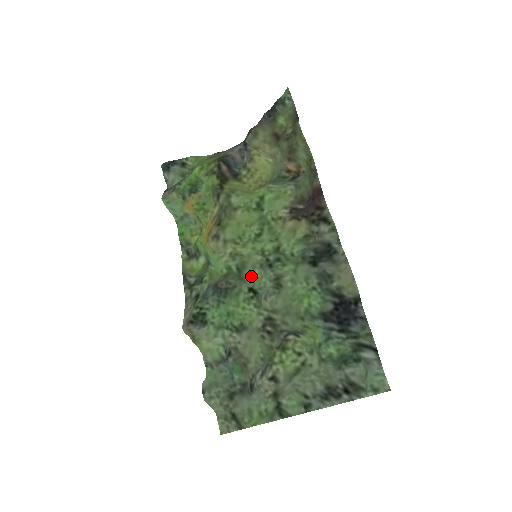
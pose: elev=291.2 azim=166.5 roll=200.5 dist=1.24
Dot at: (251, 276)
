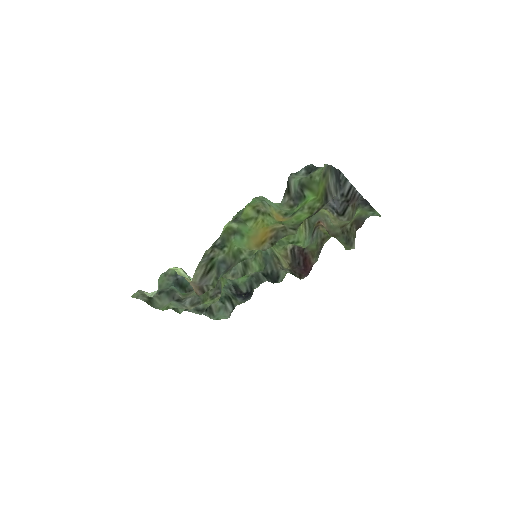
Dot at: occluded
